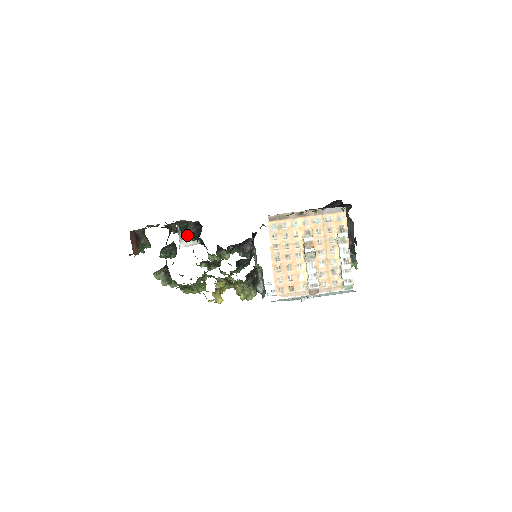
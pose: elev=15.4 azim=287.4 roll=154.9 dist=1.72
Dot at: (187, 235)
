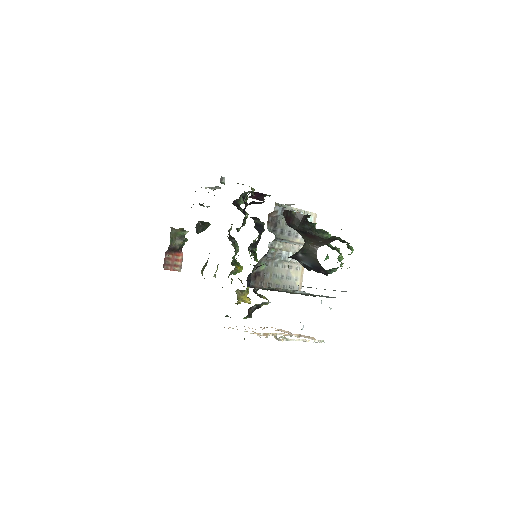
Dot at: occluded
